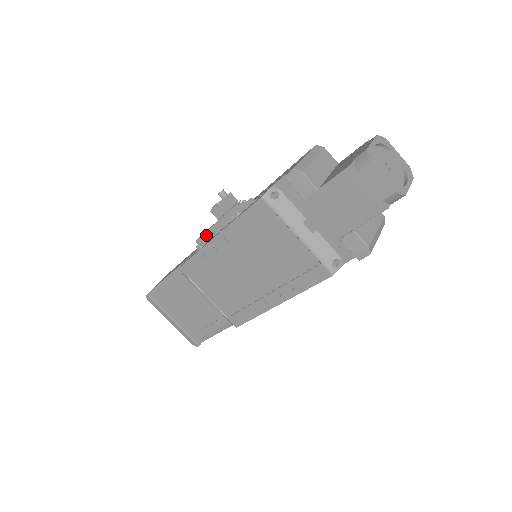
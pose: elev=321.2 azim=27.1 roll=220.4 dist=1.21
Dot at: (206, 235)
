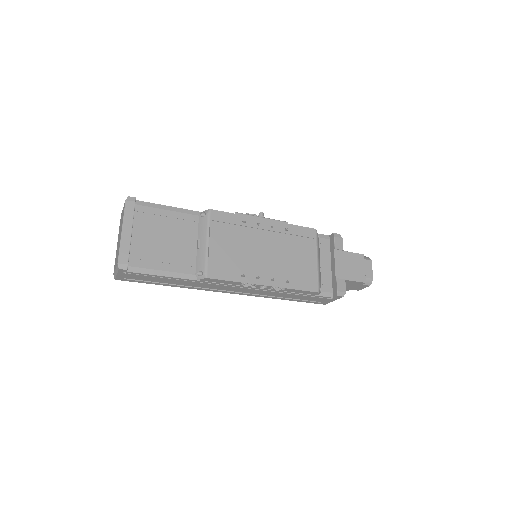
Dot at: occluded
